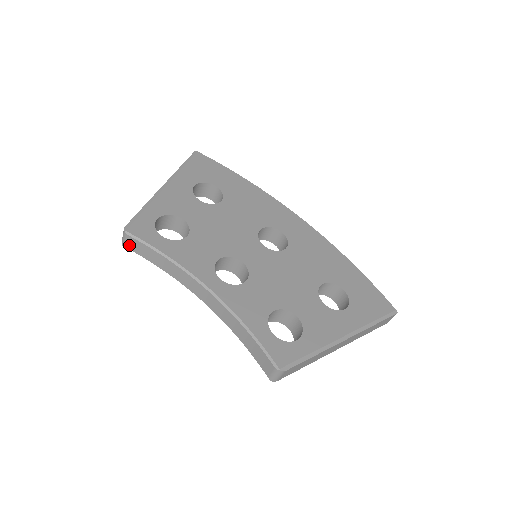
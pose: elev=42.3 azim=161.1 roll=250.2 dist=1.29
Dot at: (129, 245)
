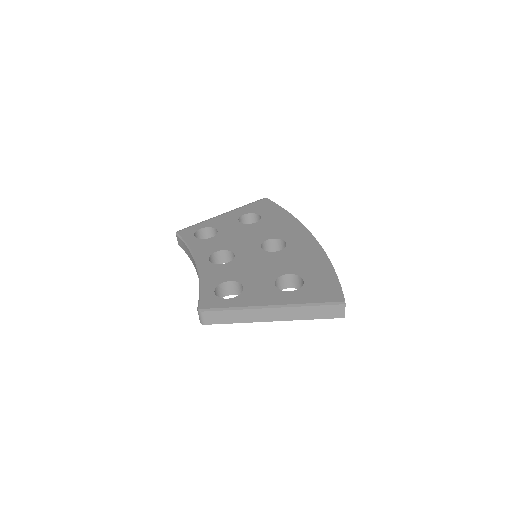
Dot at: (179, 243)
